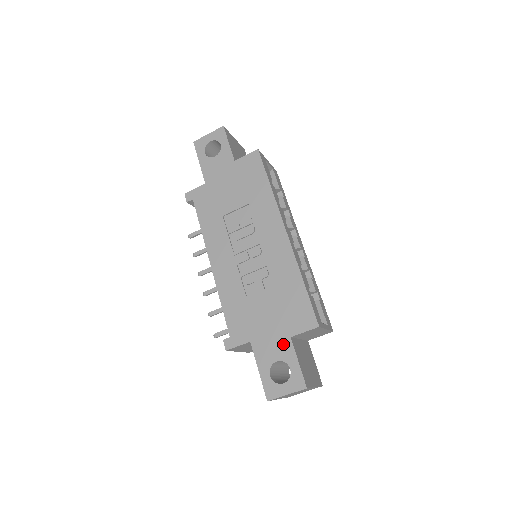
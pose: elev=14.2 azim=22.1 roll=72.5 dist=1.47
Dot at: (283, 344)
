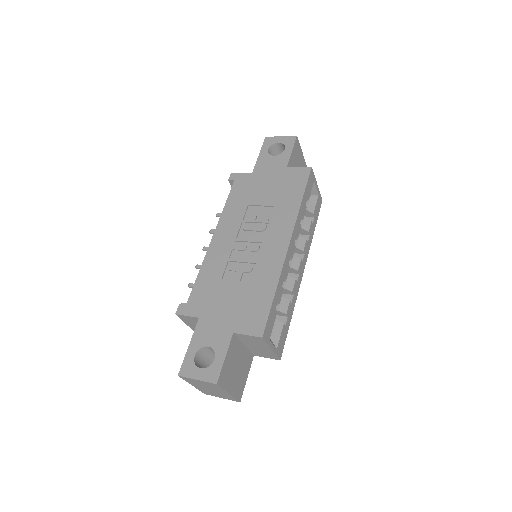
Dot at: (223, 335)
